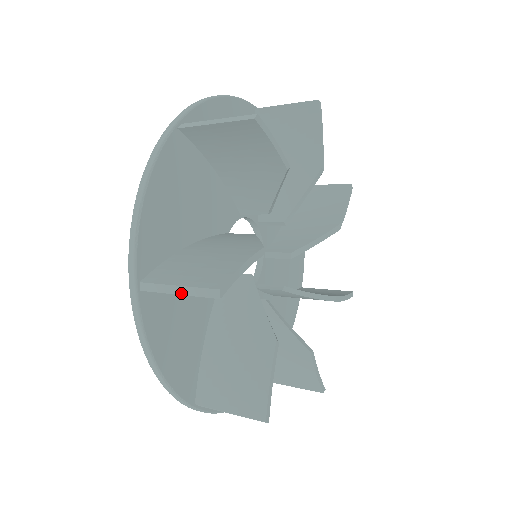
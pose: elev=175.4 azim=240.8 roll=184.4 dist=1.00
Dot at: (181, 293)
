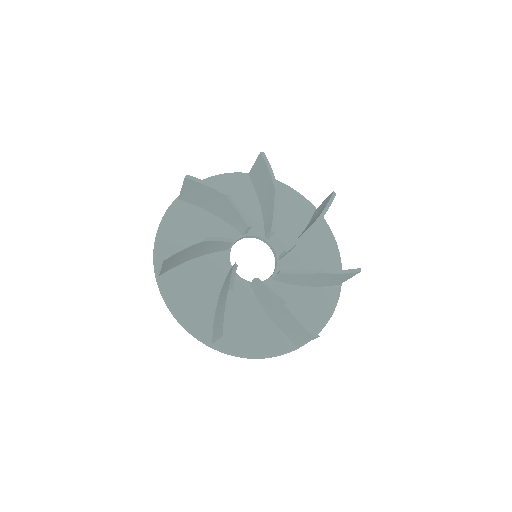
Dot at: (161, 268)
